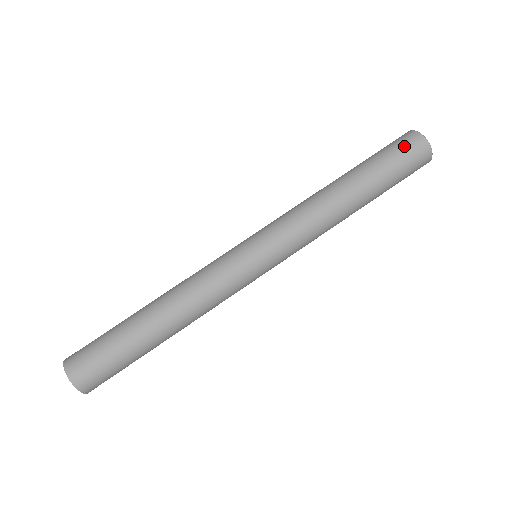
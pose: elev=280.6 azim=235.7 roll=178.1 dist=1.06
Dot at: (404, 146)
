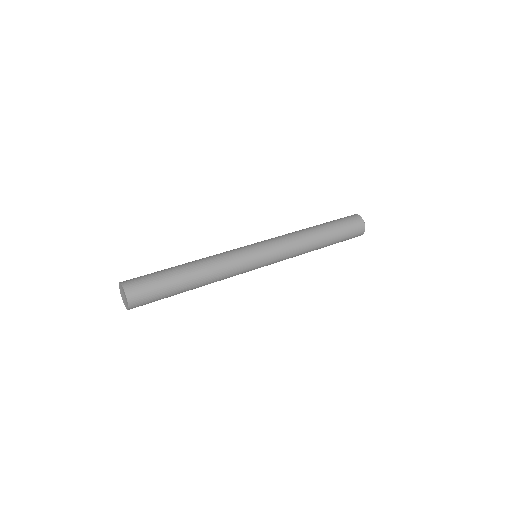
Dot at: (349, 218)
